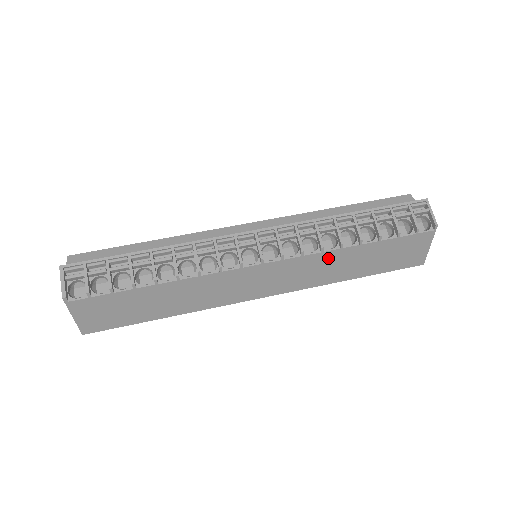
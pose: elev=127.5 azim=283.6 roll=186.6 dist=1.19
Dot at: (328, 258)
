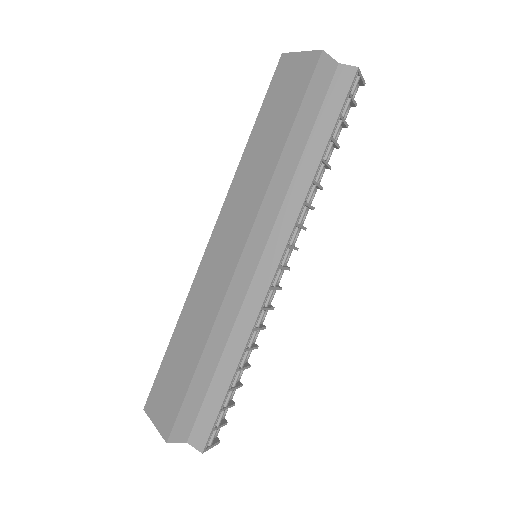
Dot at: occluded
